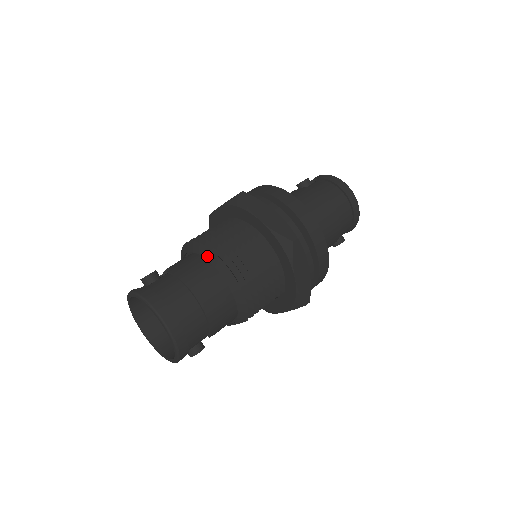
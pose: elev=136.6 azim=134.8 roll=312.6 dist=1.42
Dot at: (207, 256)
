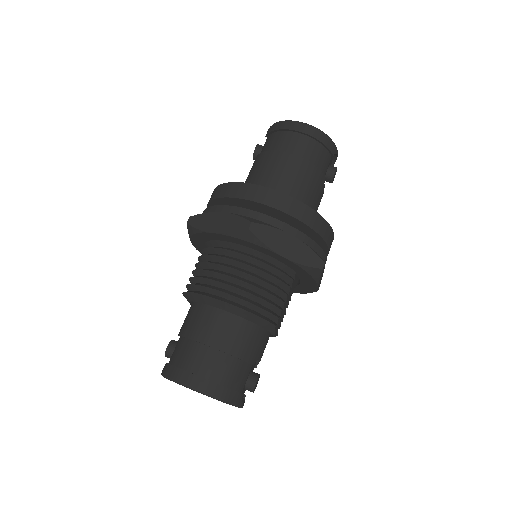
Dot at: (195, 299)
